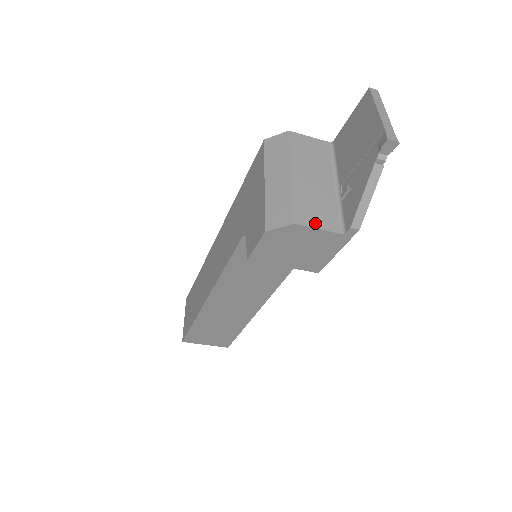
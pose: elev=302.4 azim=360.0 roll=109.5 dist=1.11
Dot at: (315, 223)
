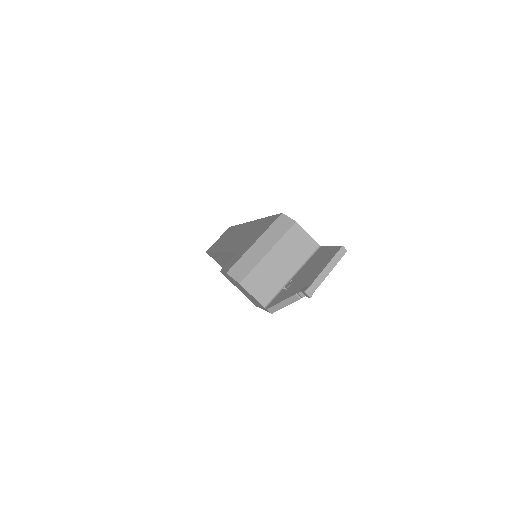
Dot at: (253, 291)
